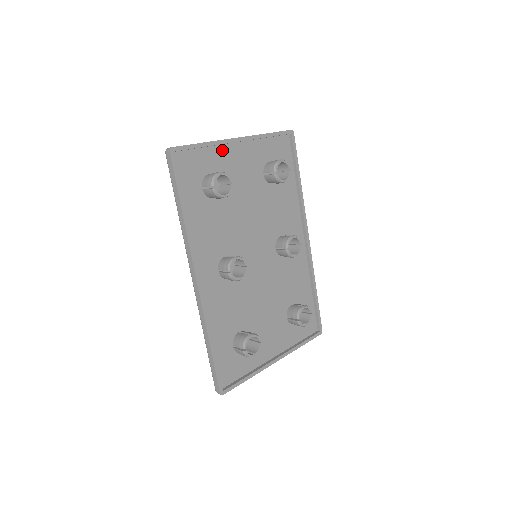
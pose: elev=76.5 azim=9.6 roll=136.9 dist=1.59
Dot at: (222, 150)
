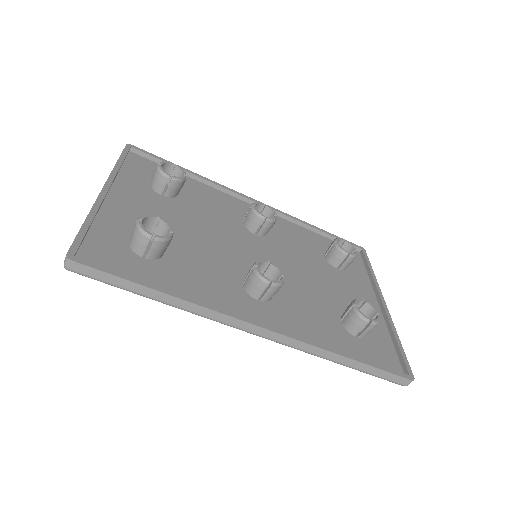
Dot at: (107, 213)
